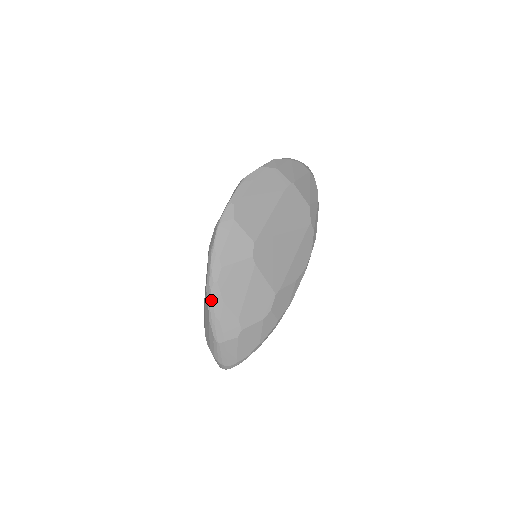
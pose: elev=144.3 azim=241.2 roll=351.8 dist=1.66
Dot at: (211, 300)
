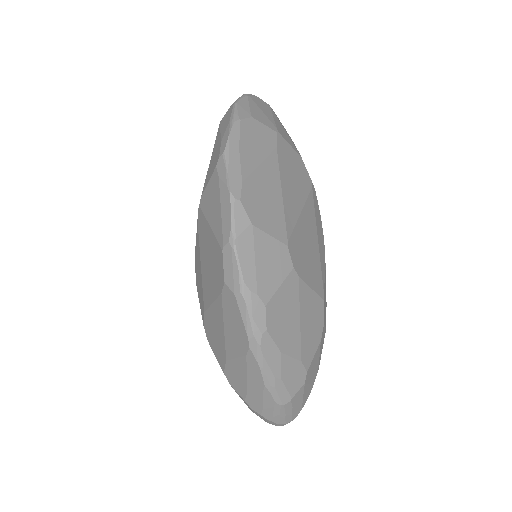
Dot at: (264, 359)
